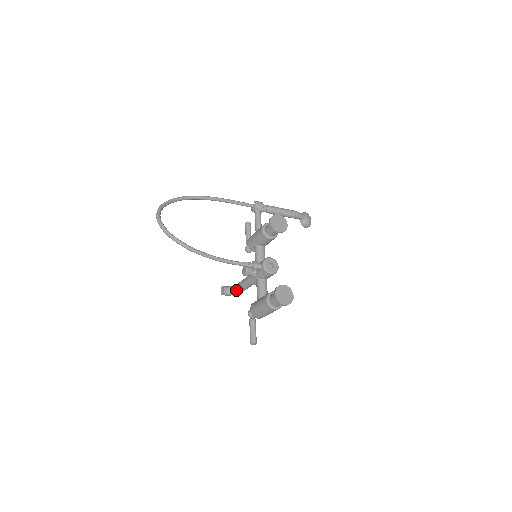
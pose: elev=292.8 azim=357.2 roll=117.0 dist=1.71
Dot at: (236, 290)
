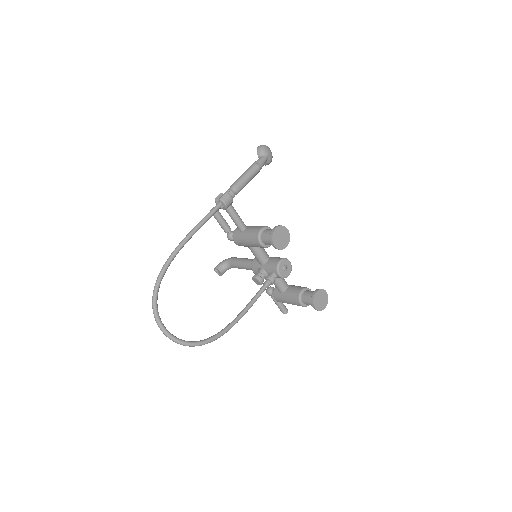
Dot at: occluded
